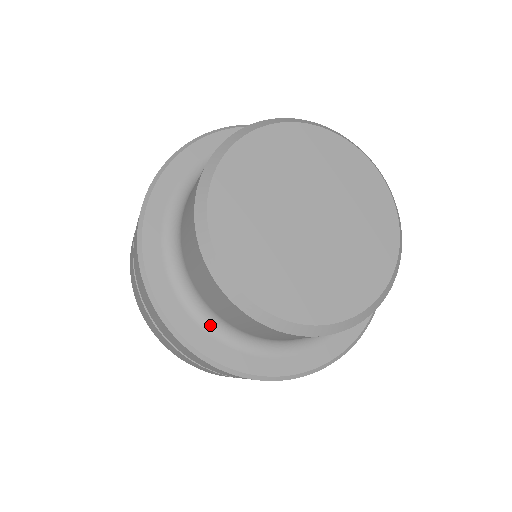
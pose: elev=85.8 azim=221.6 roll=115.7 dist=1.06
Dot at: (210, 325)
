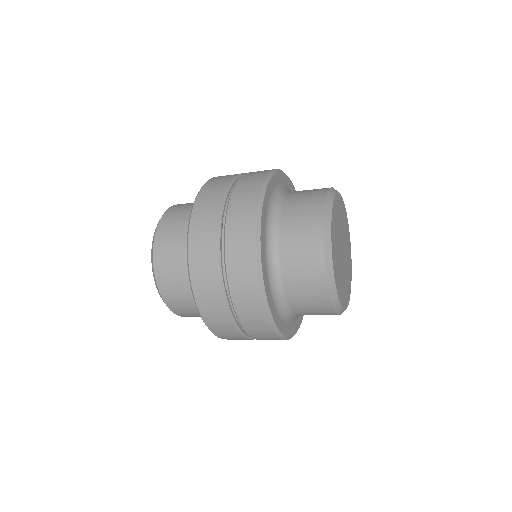
Dot at: (269, 223)
